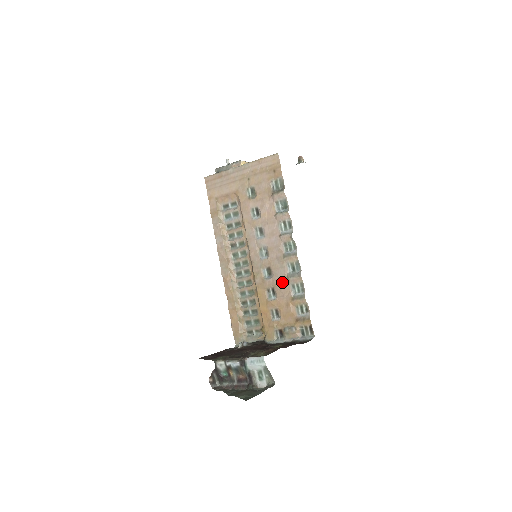
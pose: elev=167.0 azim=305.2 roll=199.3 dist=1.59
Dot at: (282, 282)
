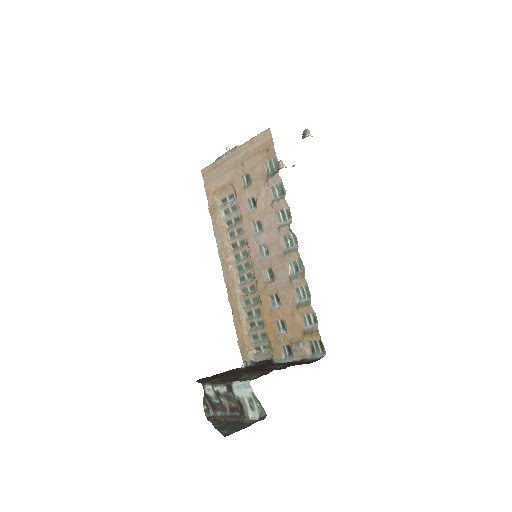
Dot at: (285, 286)
